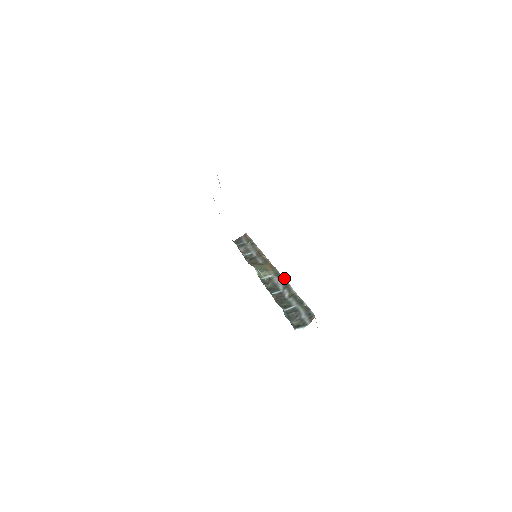
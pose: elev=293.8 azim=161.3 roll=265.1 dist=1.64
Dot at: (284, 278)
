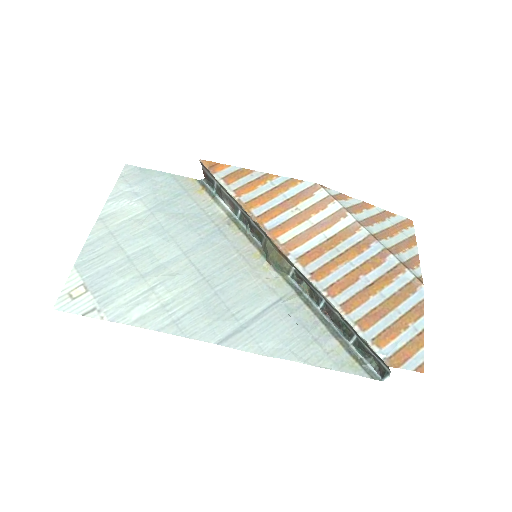
Dot at: (310, 282)
